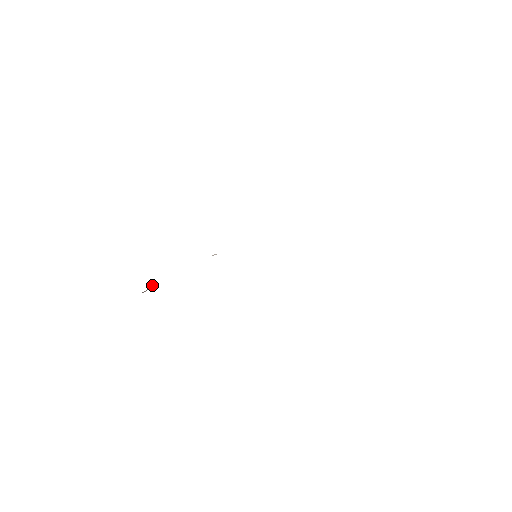
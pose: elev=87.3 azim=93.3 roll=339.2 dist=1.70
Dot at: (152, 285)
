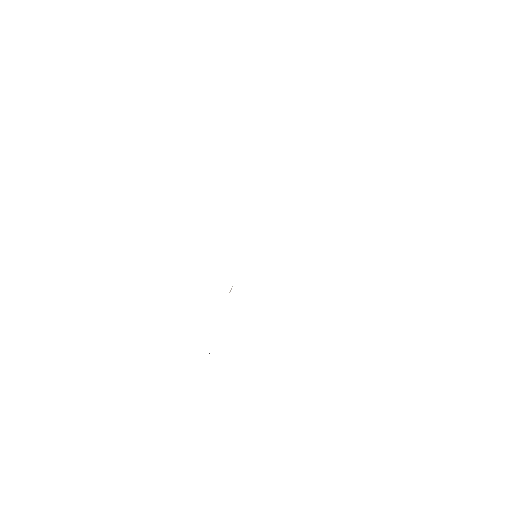
Dot at: occluded
